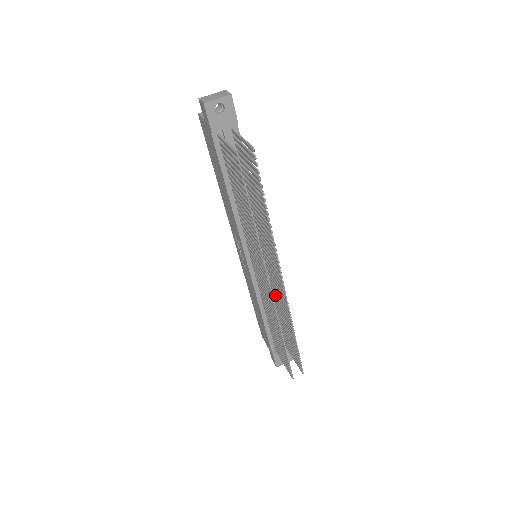
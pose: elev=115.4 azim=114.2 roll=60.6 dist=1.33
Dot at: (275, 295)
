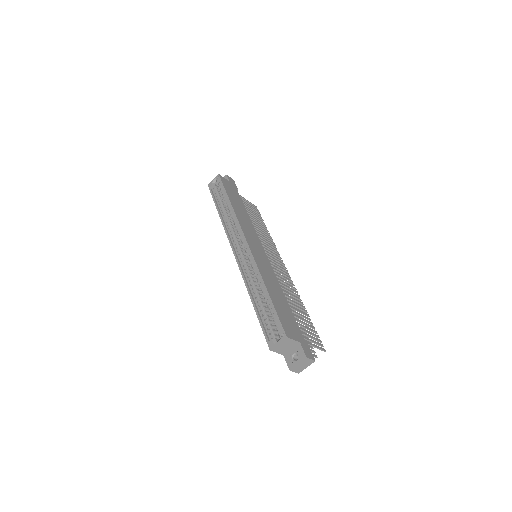
Dot at: occluded
